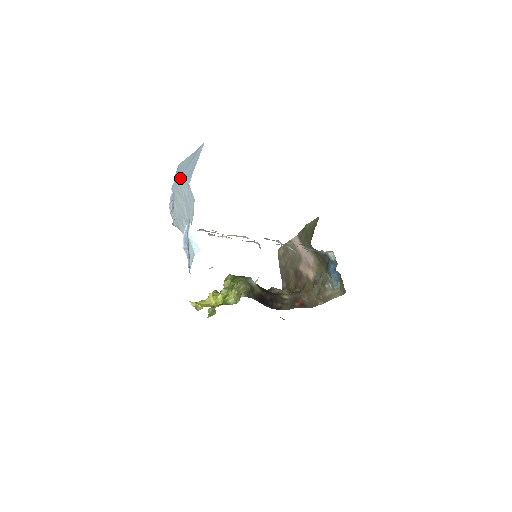
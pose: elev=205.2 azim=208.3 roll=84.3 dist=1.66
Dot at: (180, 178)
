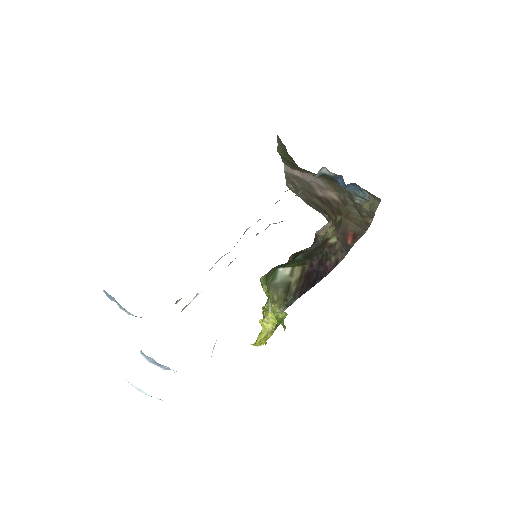
Dot at: occluded
